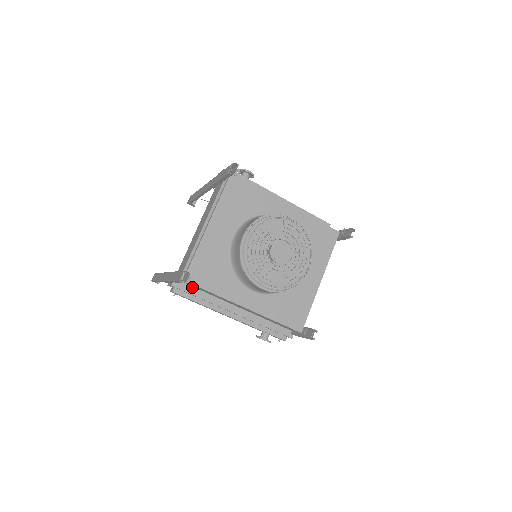
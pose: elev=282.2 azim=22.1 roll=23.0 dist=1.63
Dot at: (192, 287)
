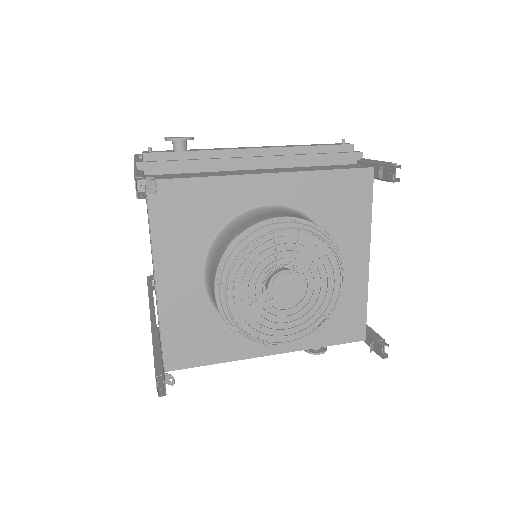
Dot at: occluded
